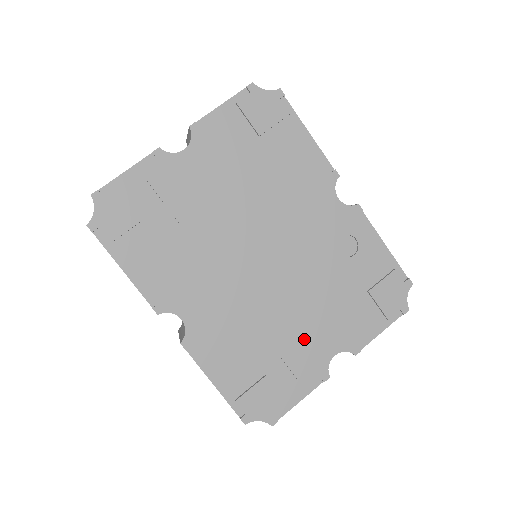
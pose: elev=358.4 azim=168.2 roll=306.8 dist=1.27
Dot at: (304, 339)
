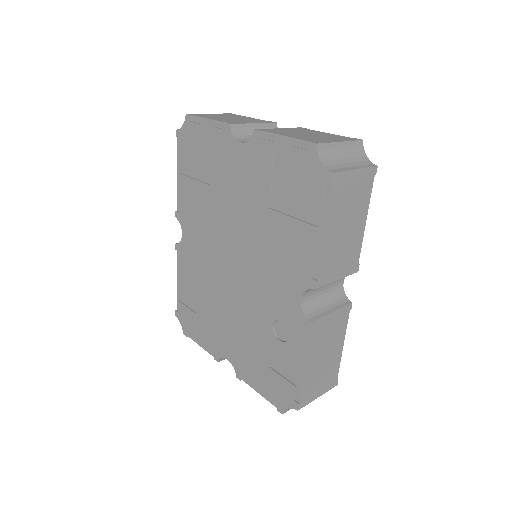
Dot at: (221, 329)
